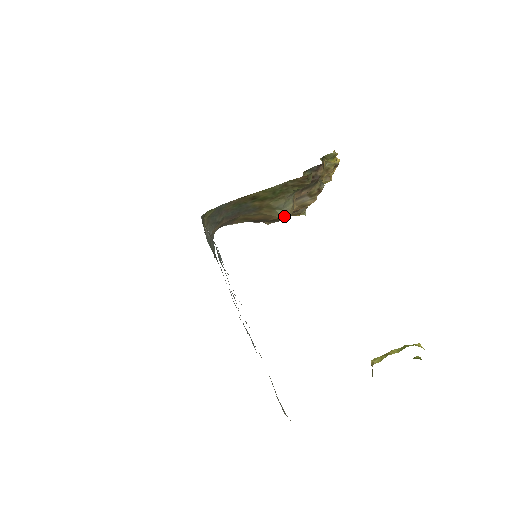
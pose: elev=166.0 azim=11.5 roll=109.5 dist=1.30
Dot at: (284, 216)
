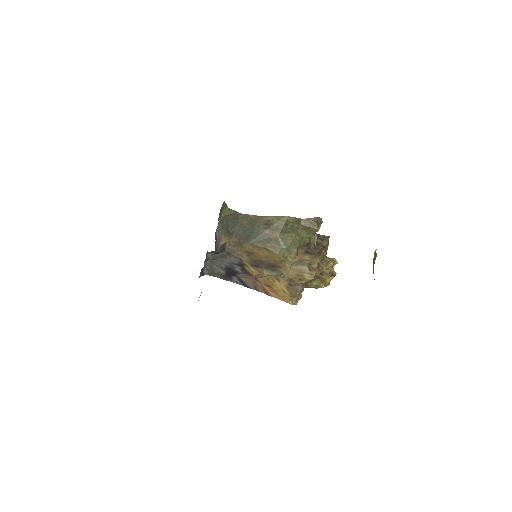
Dot at: (287, 254)
